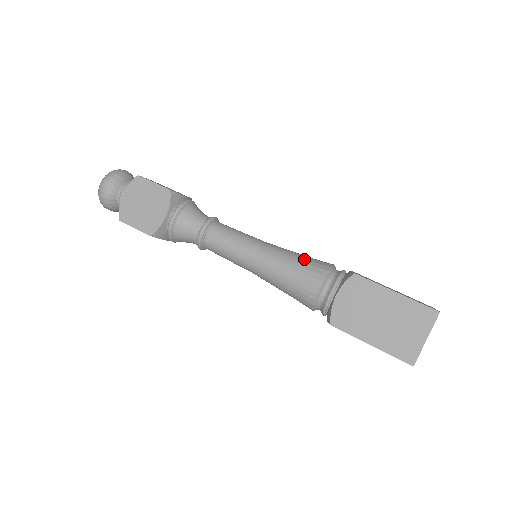
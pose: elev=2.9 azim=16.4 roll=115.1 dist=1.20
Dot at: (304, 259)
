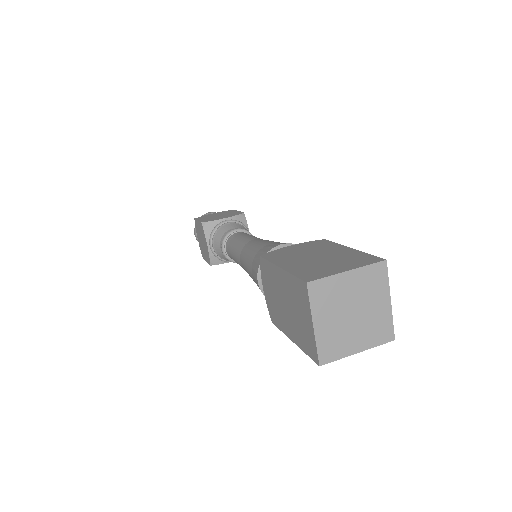
Dot at: (258, 250)
